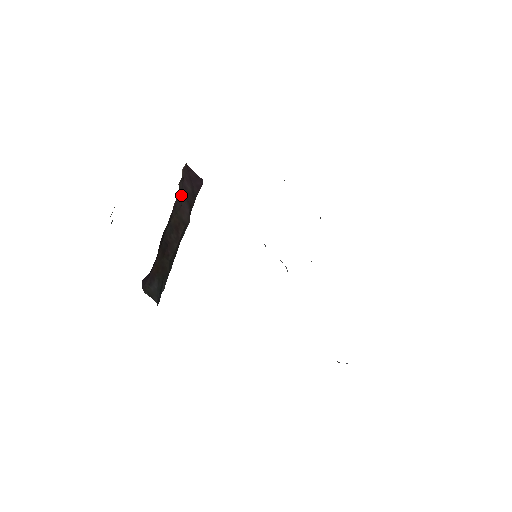
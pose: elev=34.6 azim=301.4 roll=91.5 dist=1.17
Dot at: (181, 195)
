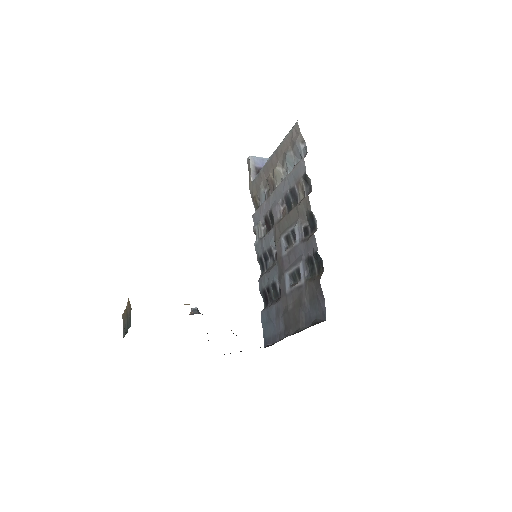
Dot at: occluded
